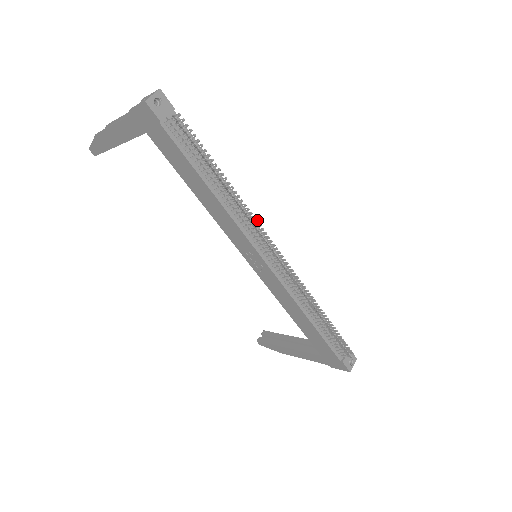
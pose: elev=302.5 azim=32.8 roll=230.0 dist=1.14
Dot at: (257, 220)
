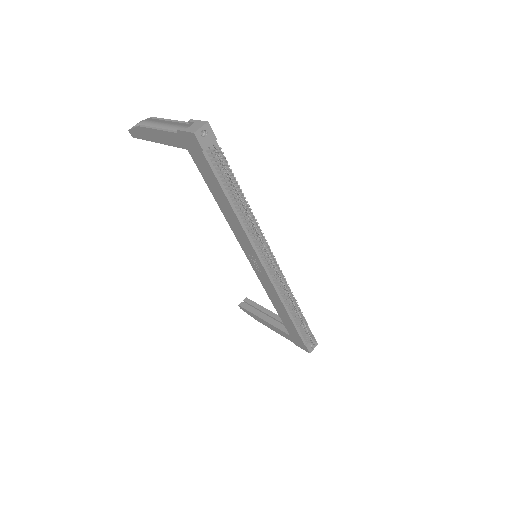
Dot at: (264, 236)
